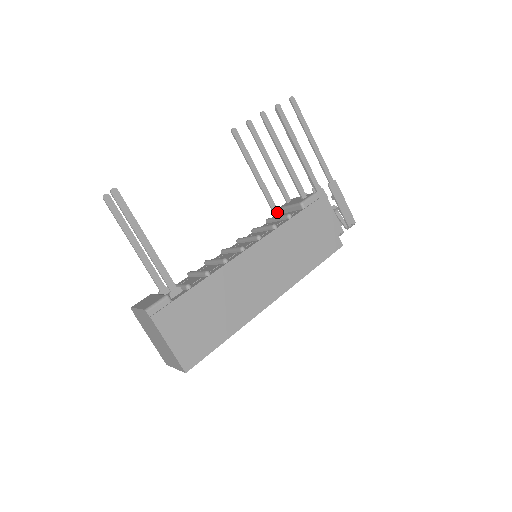
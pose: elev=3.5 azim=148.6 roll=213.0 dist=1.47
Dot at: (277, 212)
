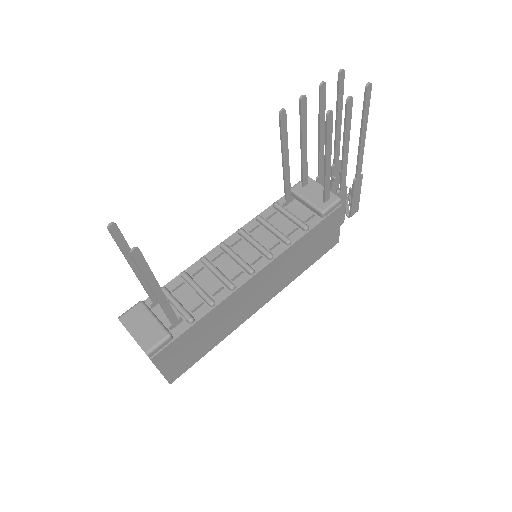
Dot at: (289, 199)
